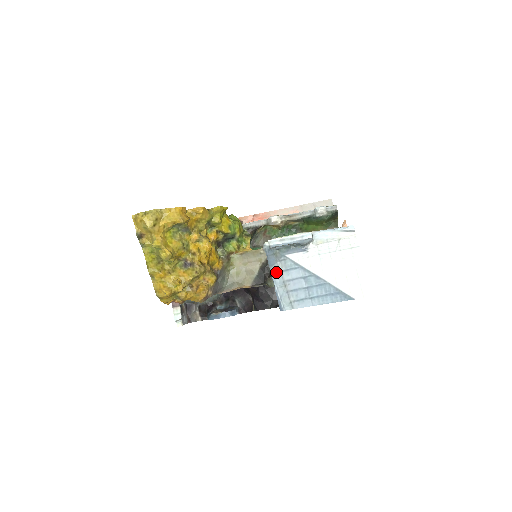
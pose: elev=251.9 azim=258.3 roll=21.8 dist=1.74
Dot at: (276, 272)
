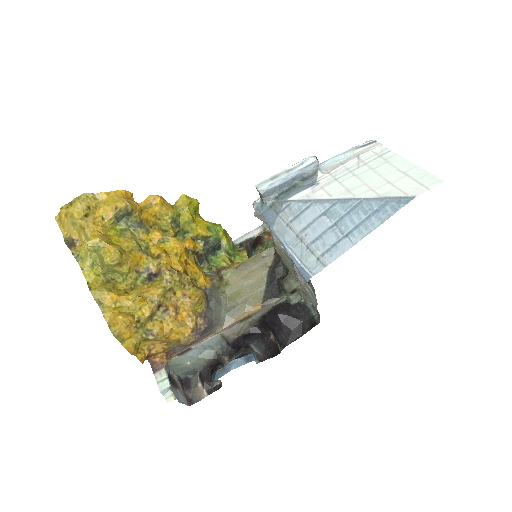
Dot at: (281, 229)
